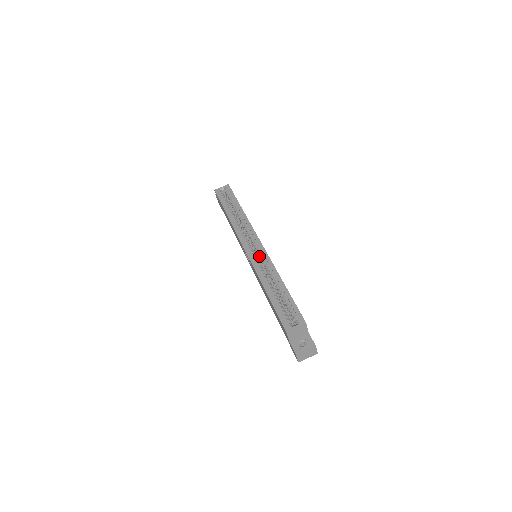
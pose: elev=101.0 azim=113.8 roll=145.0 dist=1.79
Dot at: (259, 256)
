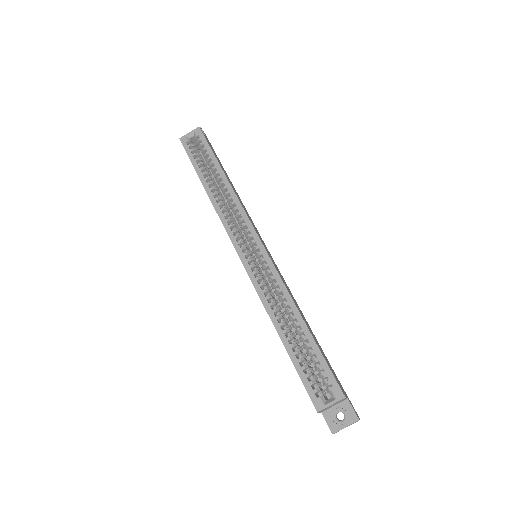
Dot at: (262, 266)
